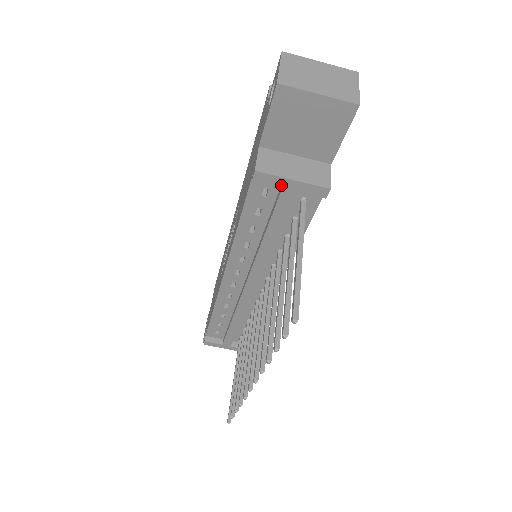
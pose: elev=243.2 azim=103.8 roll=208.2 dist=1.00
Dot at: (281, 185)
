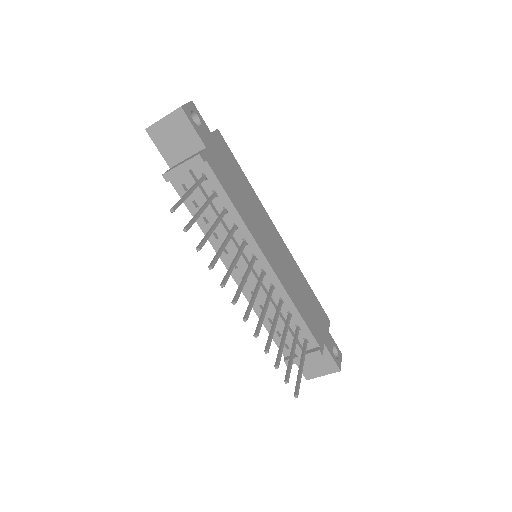
Dot at: (179, 173)
